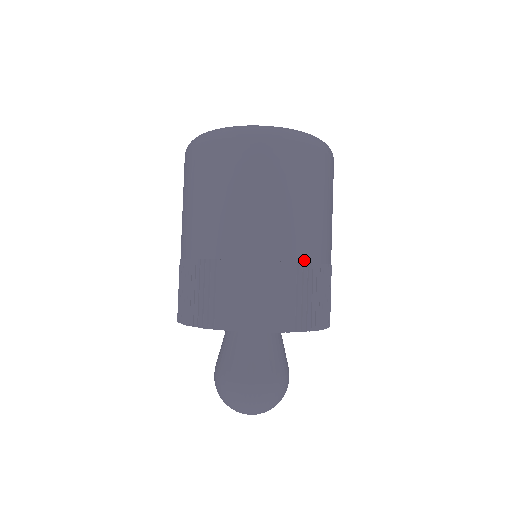
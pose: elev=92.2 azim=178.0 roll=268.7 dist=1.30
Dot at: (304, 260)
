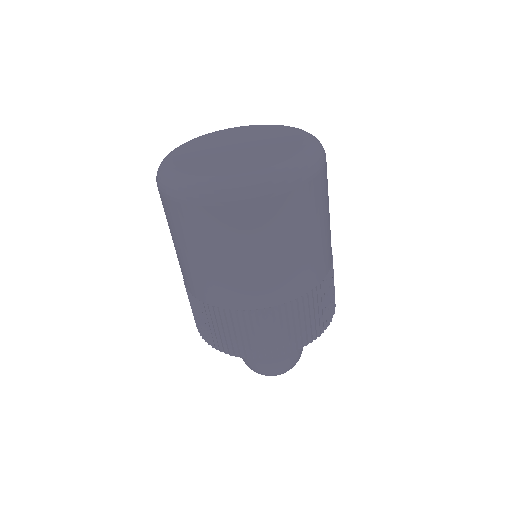
Dot at: (253, 308)
